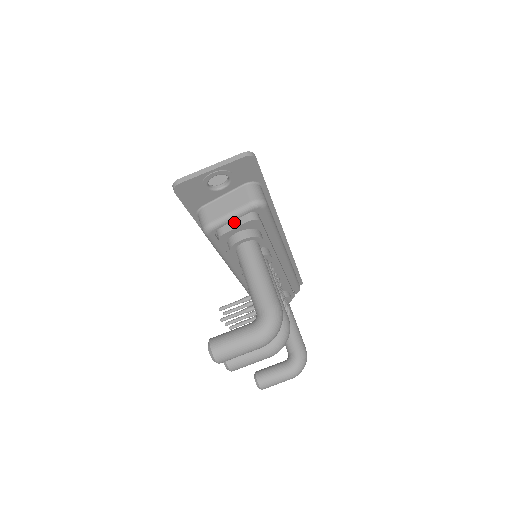
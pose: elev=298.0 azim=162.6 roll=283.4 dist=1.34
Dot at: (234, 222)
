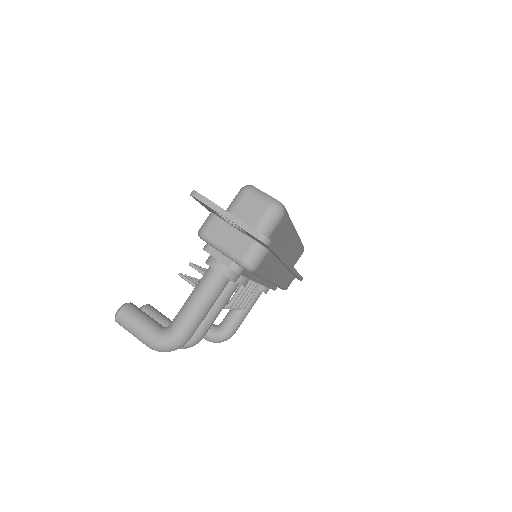
Dot at: (221, 254)
